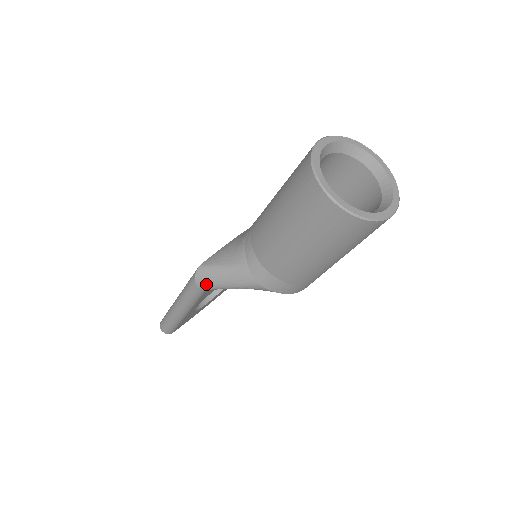
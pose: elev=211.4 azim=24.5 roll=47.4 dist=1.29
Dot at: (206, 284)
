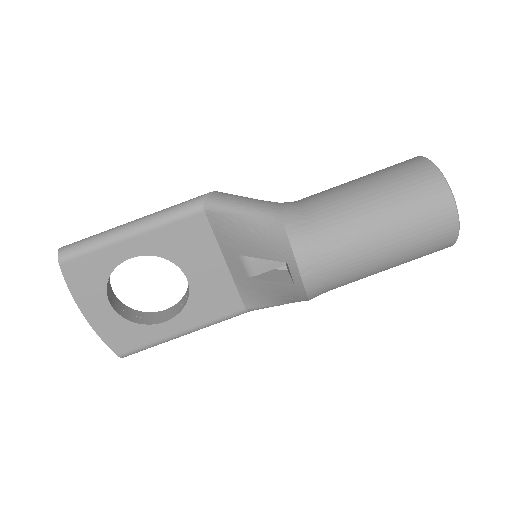
Dot at: (218, 197)
